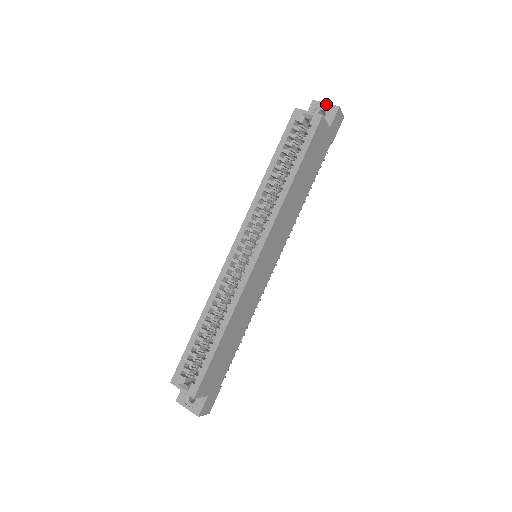
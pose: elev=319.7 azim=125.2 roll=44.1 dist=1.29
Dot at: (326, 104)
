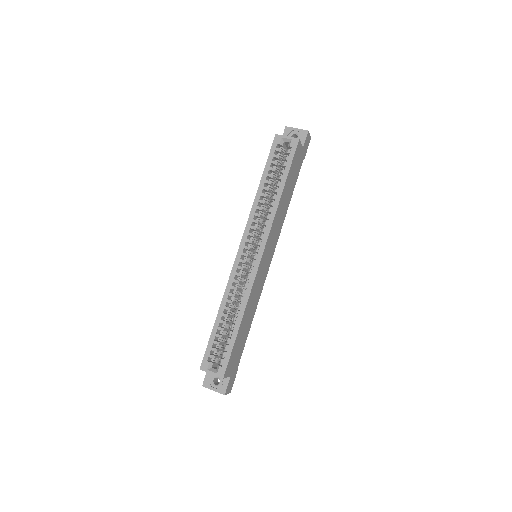
Dot at: (297, 129)
